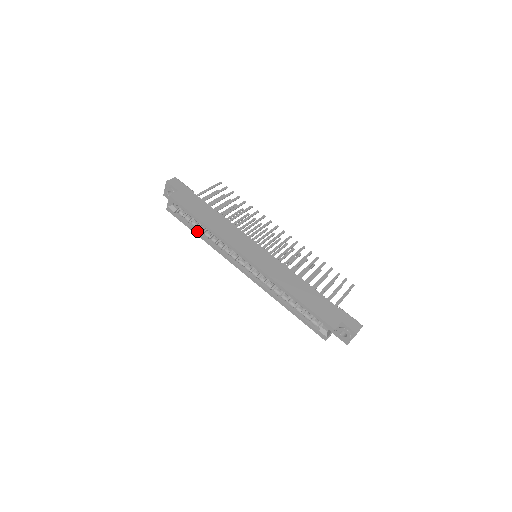
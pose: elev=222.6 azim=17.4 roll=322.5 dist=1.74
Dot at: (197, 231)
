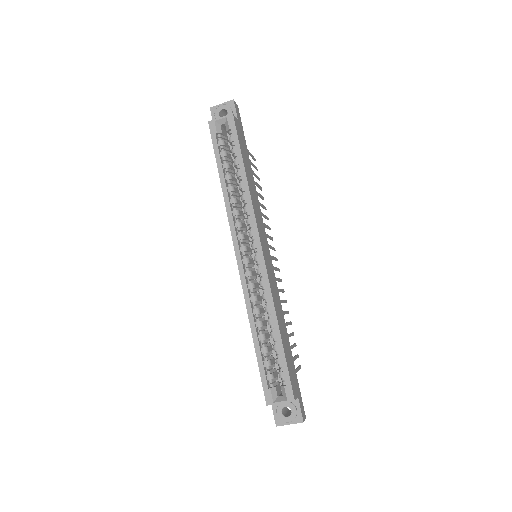
Dot at: (224, 174)
